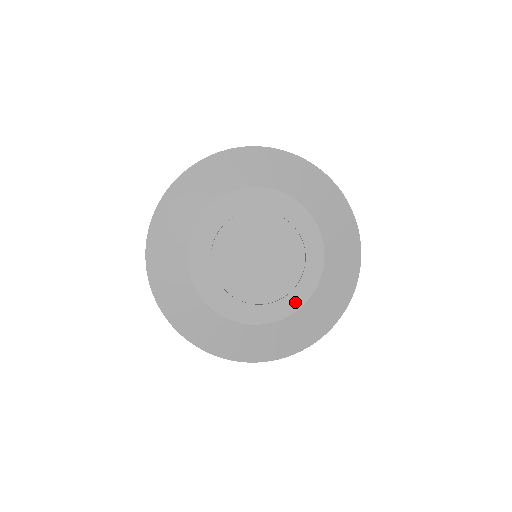
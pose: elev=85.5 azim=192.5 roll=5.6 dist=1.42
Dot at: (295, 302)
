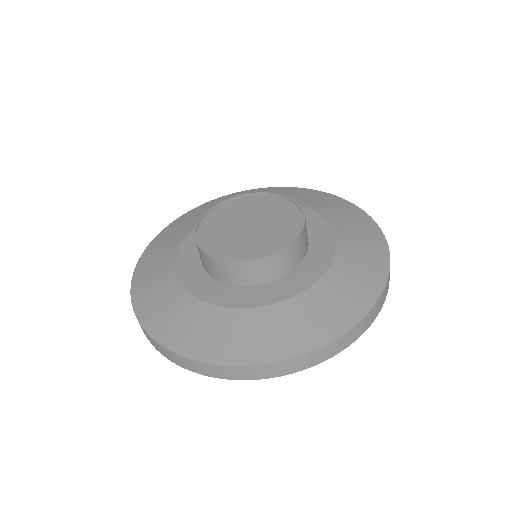
Dot at: (284, 292)
